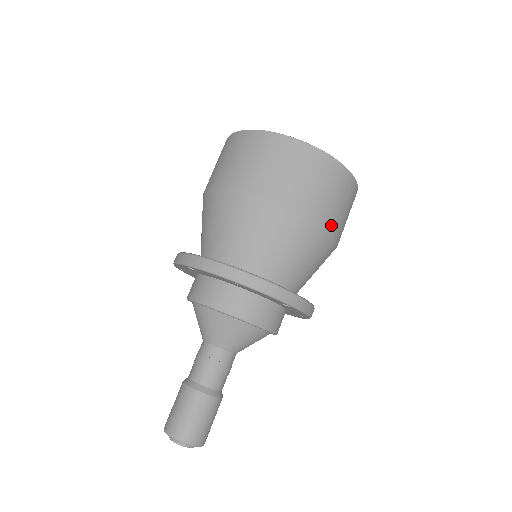
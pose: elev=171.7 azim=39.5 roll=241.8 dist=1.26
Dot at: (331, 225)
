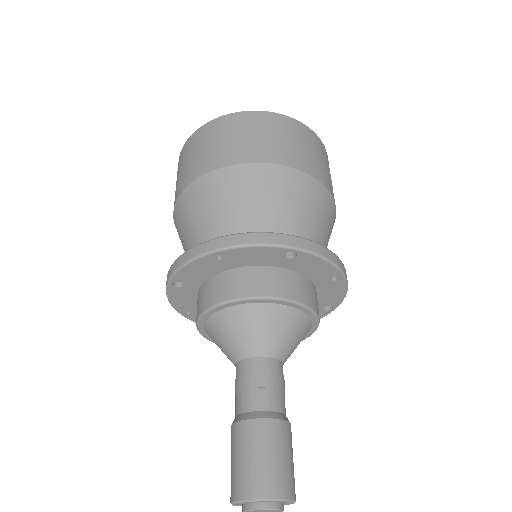
Dot at: (299, 165)
